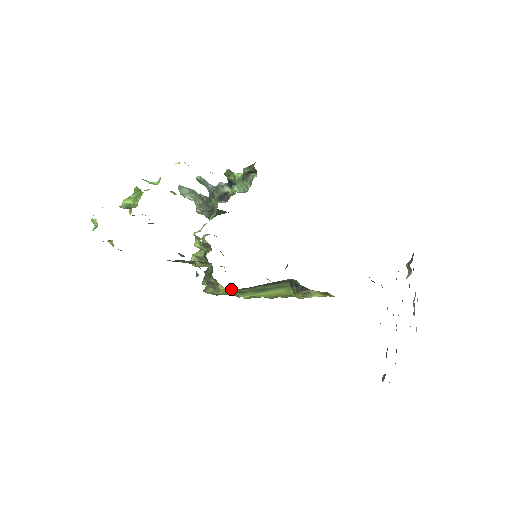
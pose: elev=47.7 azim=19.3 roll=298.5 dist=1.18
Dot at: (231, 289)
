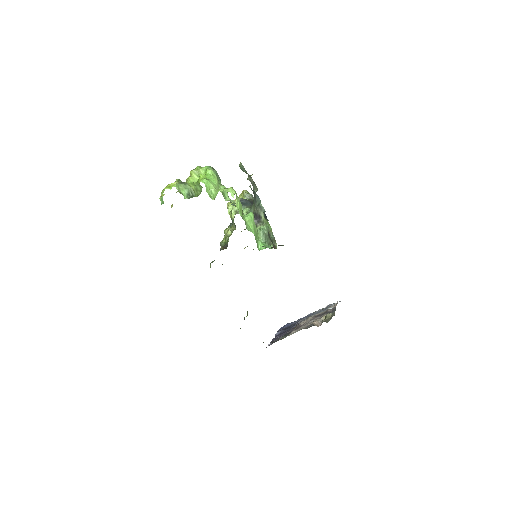
Dot at: occluded
